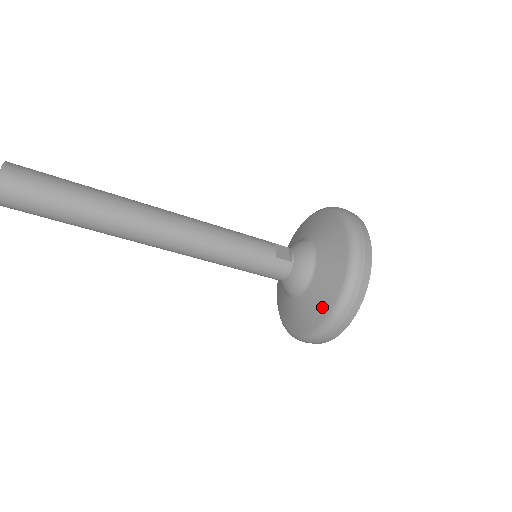
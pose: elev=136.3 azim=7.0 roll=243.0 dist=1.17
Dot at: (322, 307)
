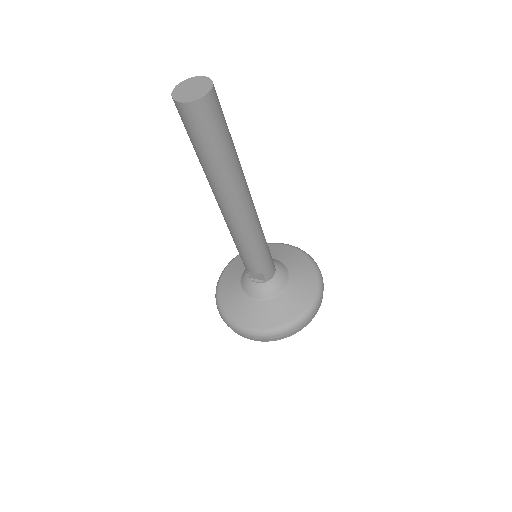
Dot at: (309, 285)
